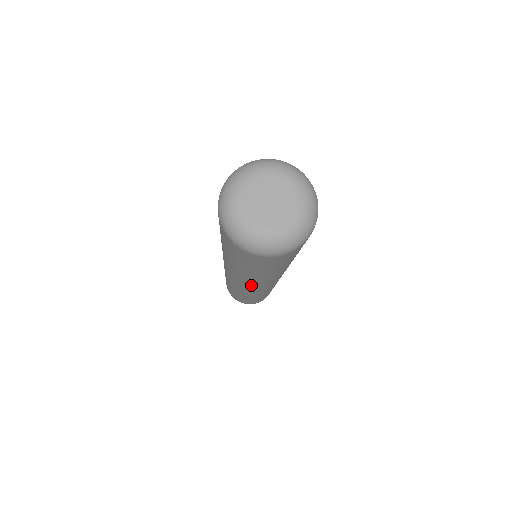
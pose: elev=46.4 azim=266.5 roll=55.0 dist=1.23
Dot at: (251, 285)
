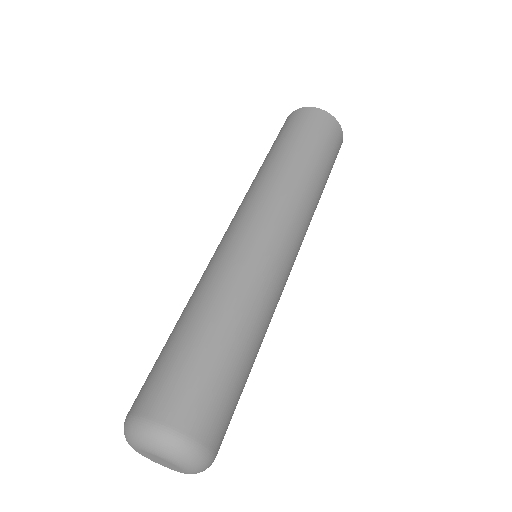
Dot at: occluded
